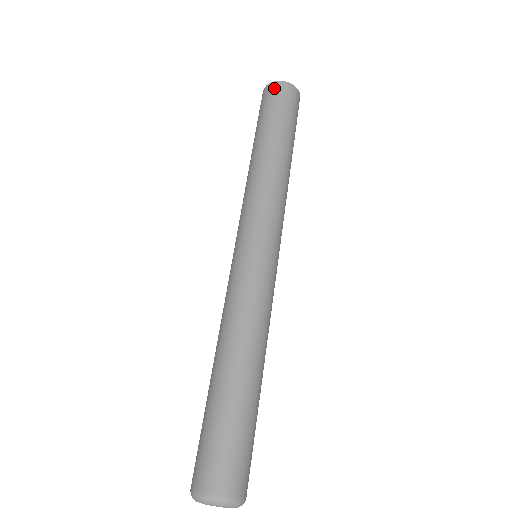
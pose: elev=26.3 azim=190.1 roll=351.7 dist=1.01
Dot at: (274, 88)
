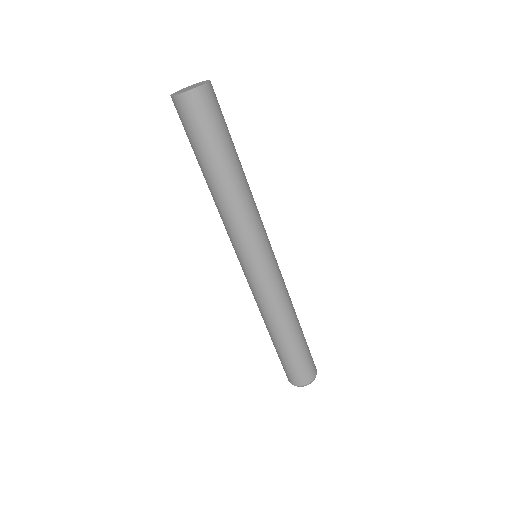
Dot at: (184, 104)
